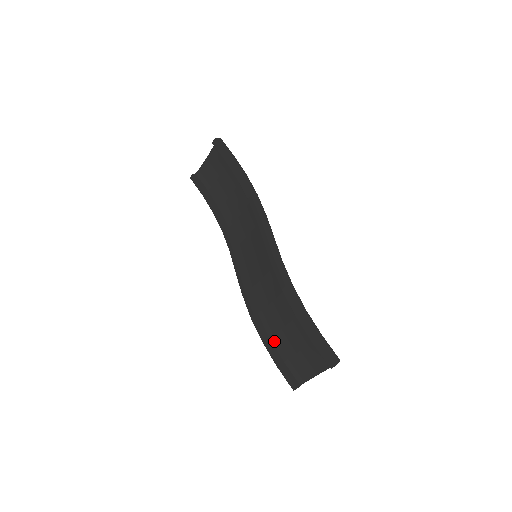
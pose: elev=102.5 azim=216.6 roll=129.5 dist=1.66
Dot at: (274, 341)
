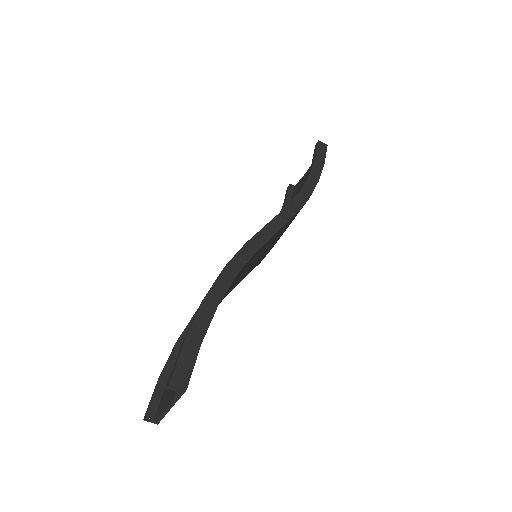
Dot at: occluded
